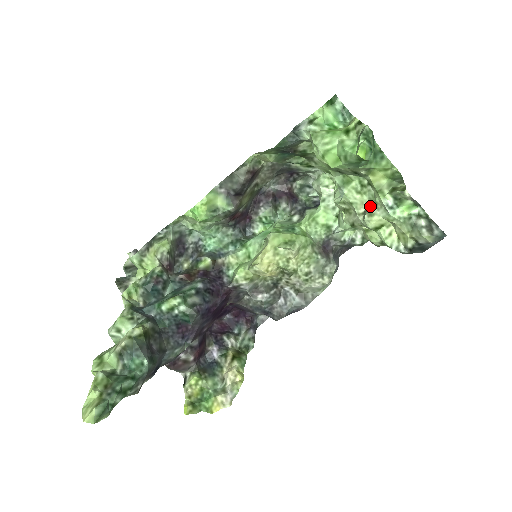
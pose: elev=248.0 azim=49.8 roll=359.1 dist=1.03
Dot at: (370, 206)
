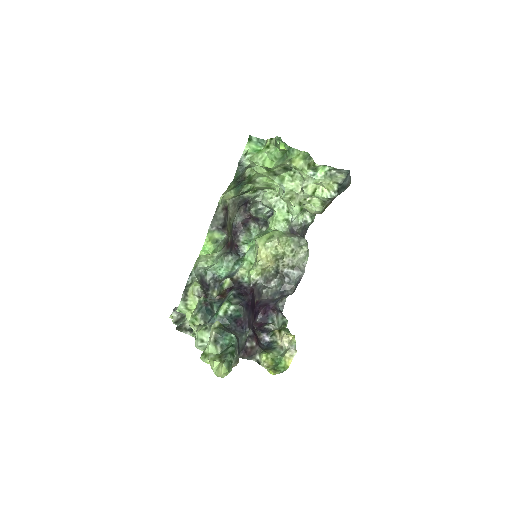
Dot at: (303, 184)
